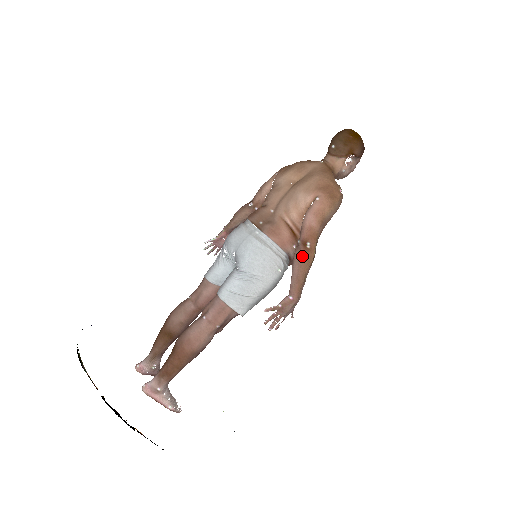
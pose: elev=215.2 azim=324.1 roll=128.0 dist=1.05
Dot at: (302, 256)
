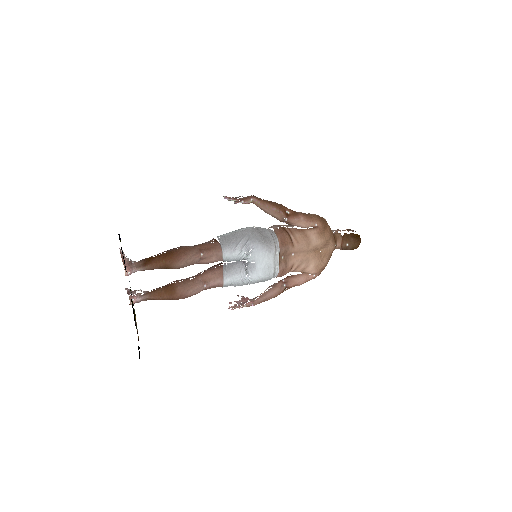
Dot at: (279, 294)
